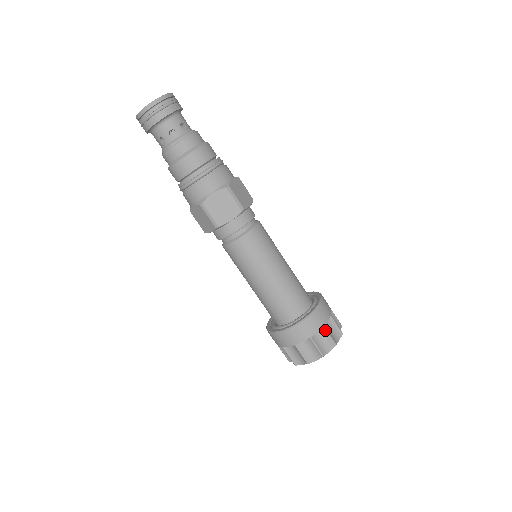
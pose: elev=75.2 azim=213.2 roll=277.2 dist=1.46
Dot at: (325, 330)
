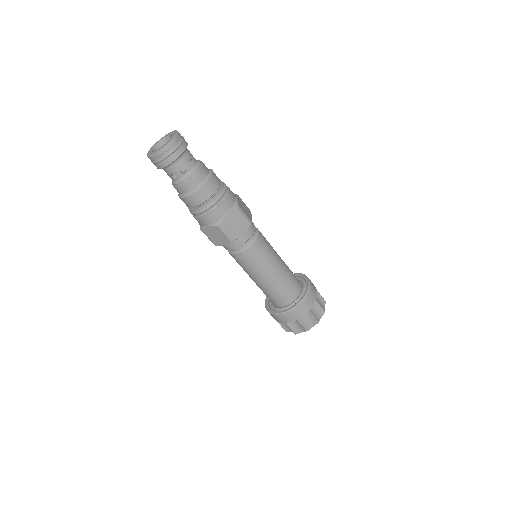
Dot at: (299, 322)
